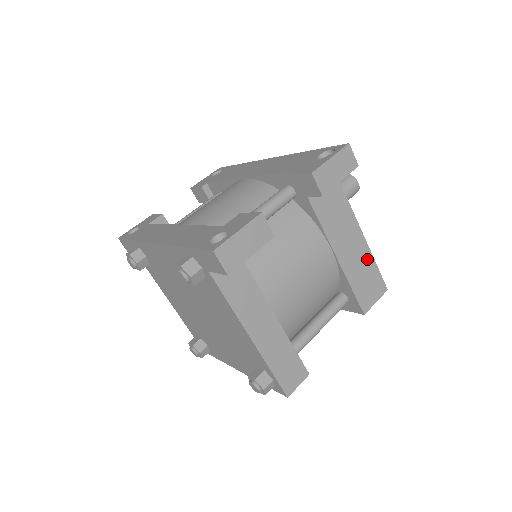
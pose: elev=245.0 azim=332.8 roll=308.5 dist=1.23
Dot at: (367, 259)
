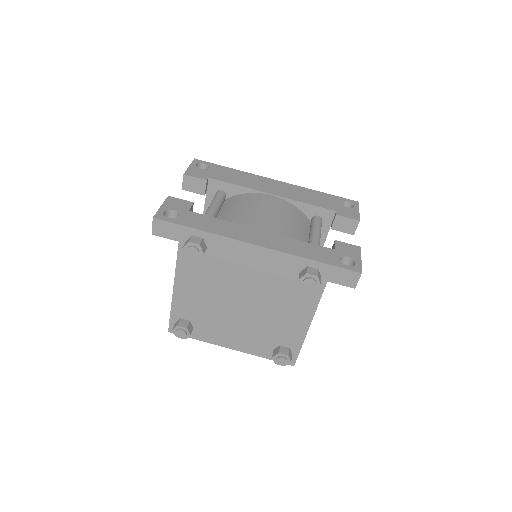
Dot at: occluded
